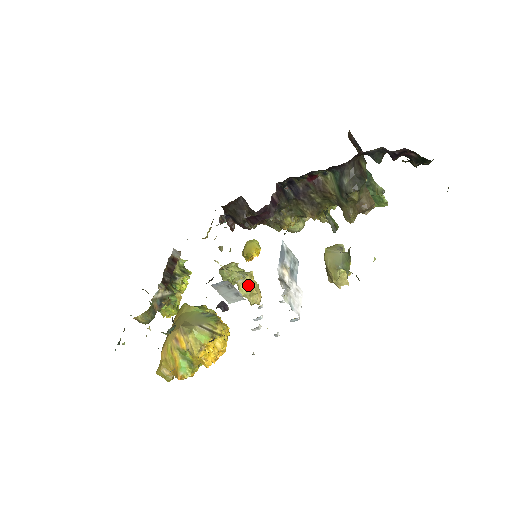
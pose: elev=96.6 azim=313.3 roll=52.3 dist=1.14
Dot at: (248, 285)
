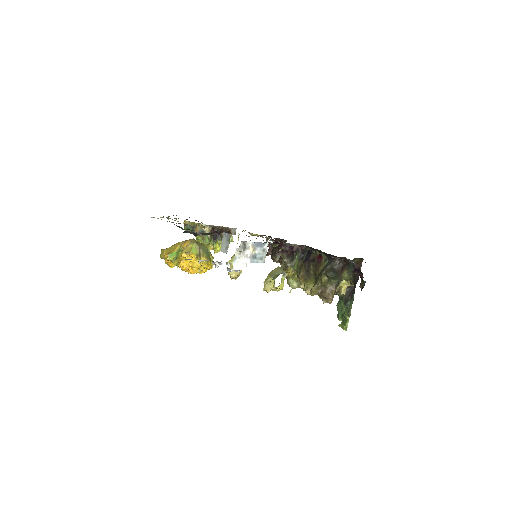
Dot at: occluded
